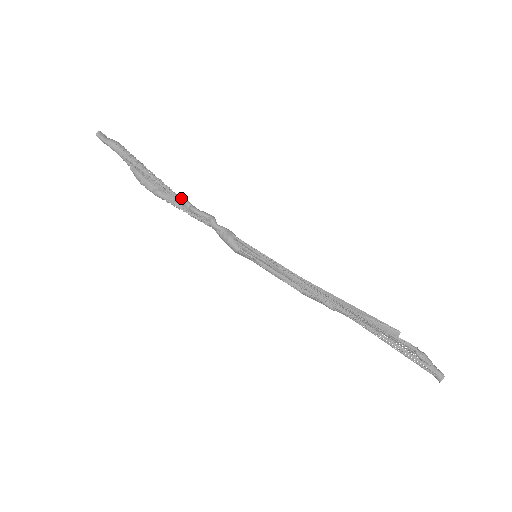
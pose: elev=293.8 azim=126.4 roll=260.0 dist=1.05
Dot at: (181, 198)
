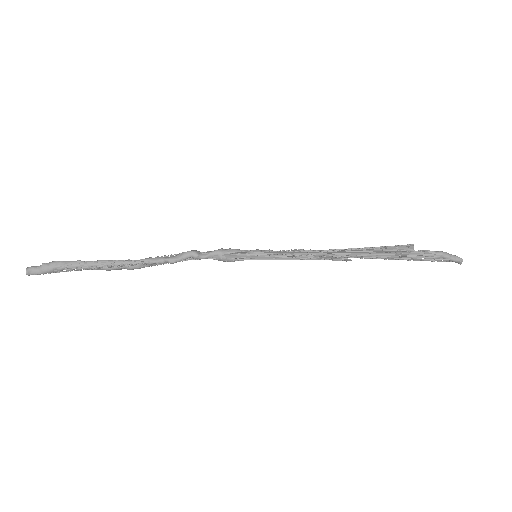
Dot at: (155, 263)
